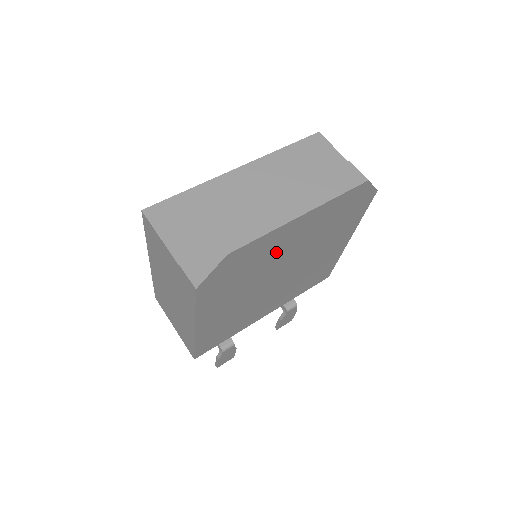
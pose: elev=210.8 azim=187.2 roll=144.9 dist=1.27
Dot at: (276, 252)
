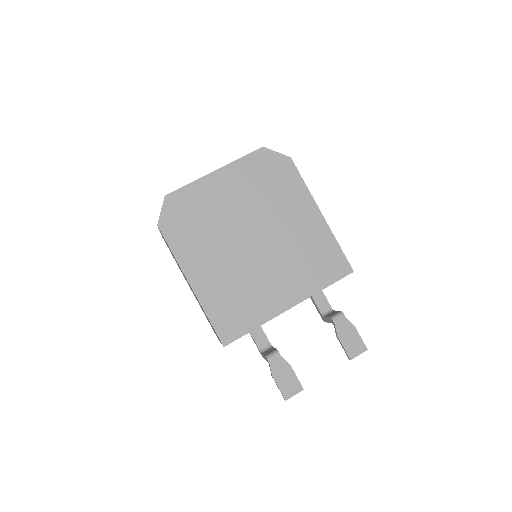
Dot at: (219, 206)
